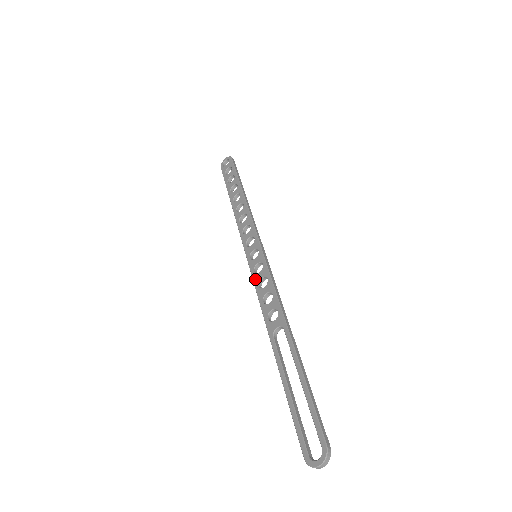
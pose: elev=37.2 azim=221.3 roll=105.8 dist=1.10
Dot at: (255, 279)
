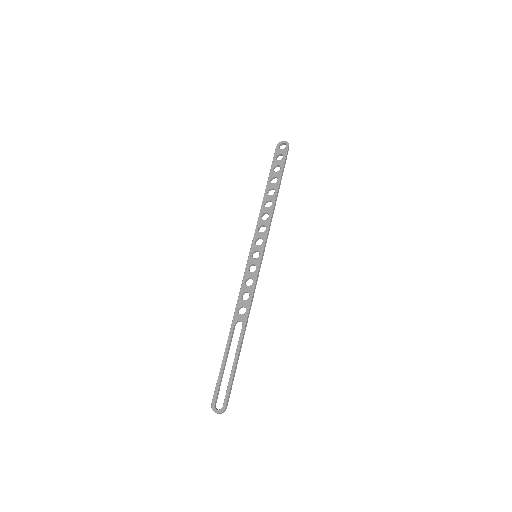
Dot at: (246, 274)
